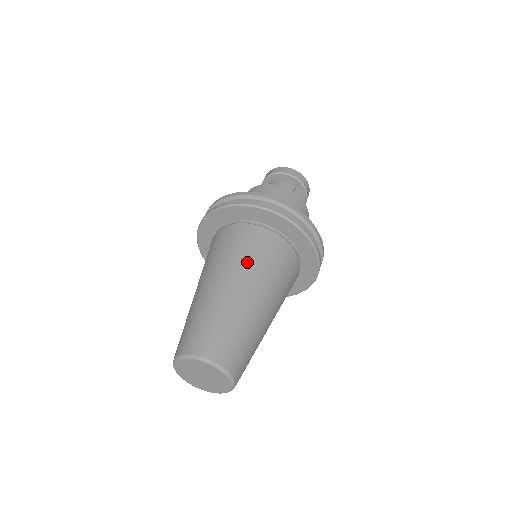
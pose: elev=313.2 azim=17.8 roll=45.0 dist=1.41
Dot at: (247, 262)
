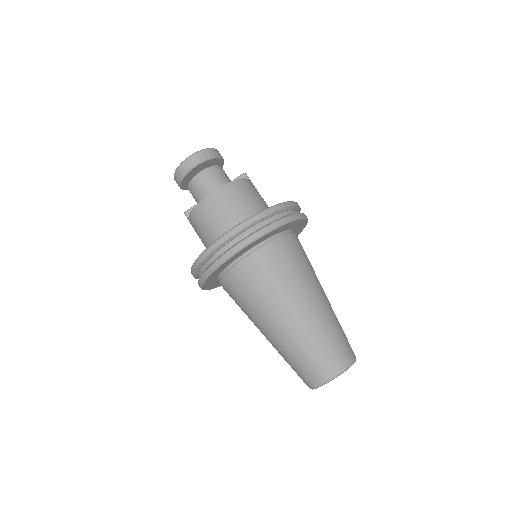
Dot at: (308, 273)
